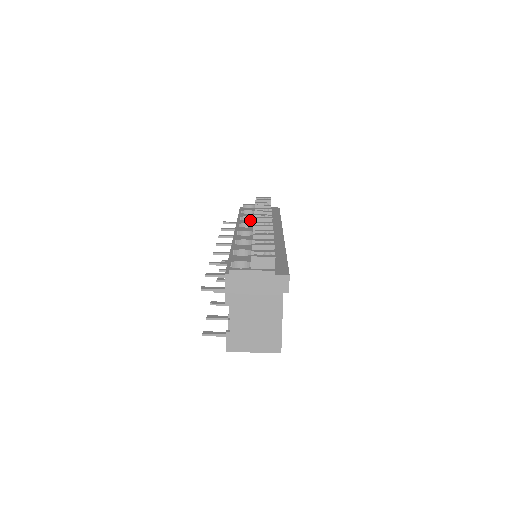
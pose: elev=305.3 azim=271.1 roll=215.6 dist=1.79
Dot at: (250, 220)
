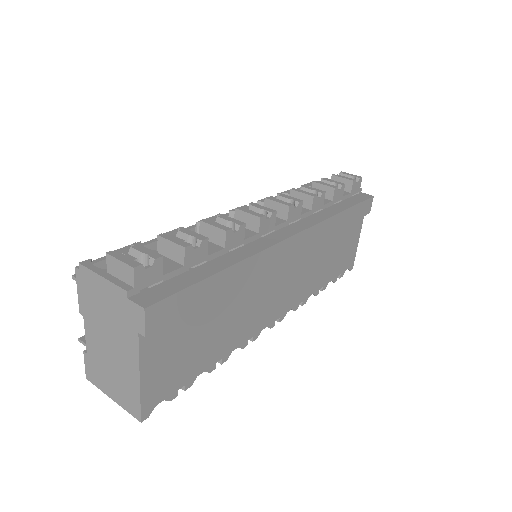
Dot at: occluded
